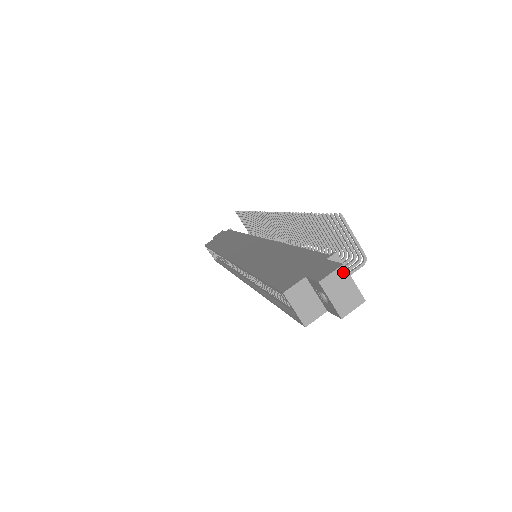
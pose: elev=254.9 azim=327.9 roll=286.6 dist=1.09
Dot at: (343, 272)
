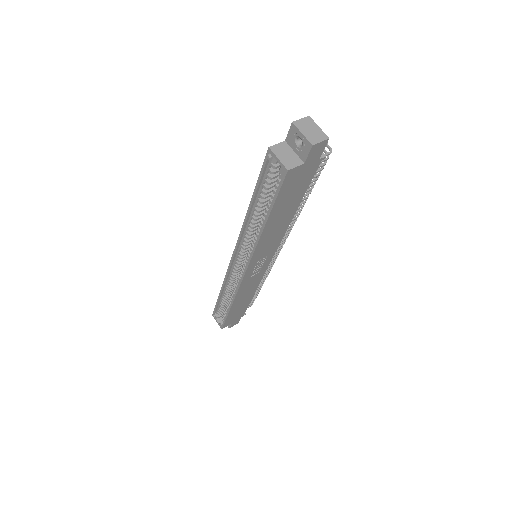
Dot at: (309, 120)
